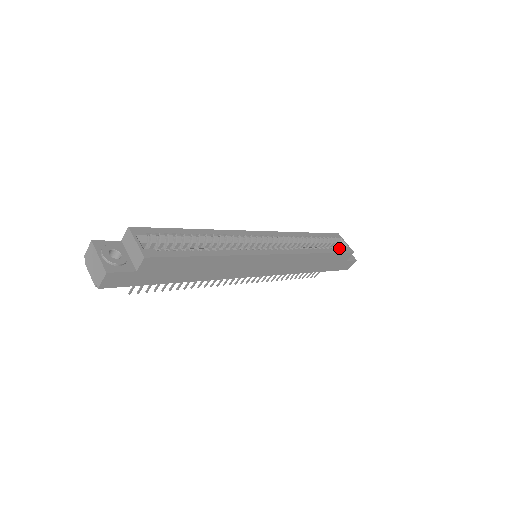
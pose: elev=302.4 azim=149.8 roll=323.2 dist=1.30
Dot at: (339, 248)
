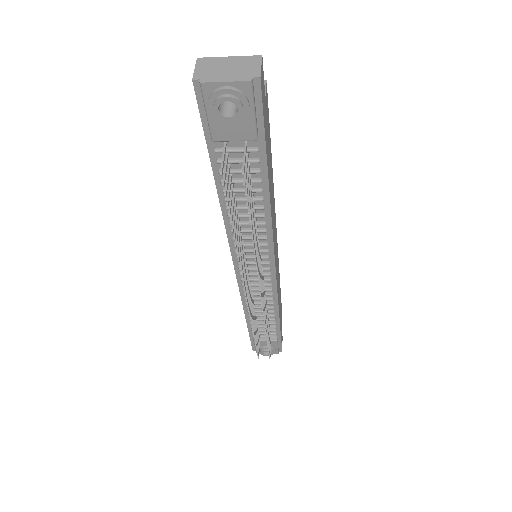
Dot at: occluded
